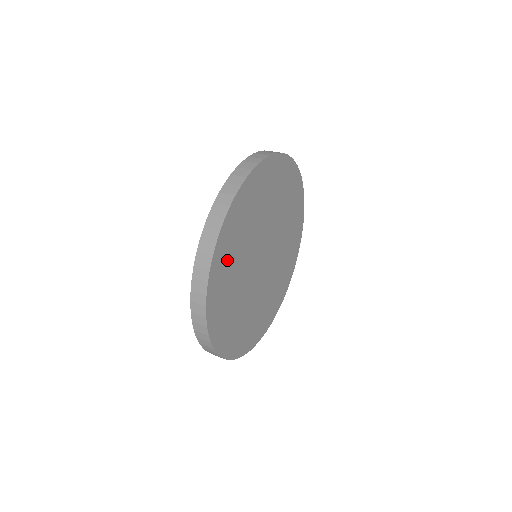
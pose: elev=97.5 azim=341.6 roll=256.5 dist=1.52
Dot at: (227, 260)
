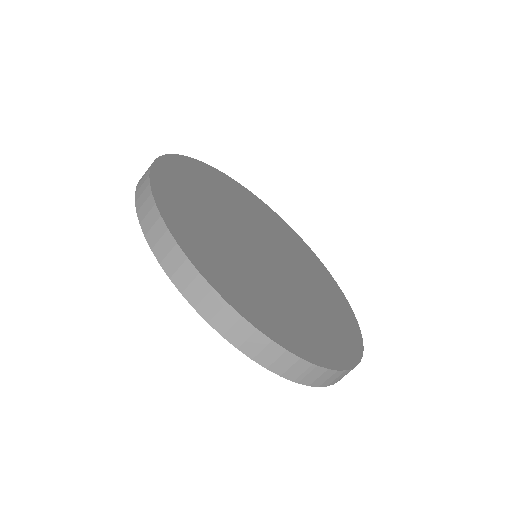
Dot at: (190, 221)
